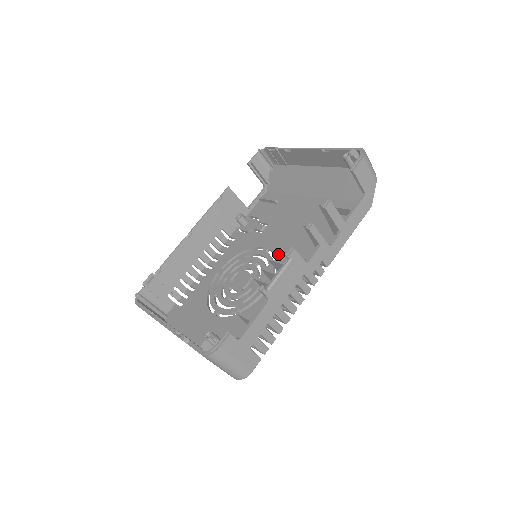
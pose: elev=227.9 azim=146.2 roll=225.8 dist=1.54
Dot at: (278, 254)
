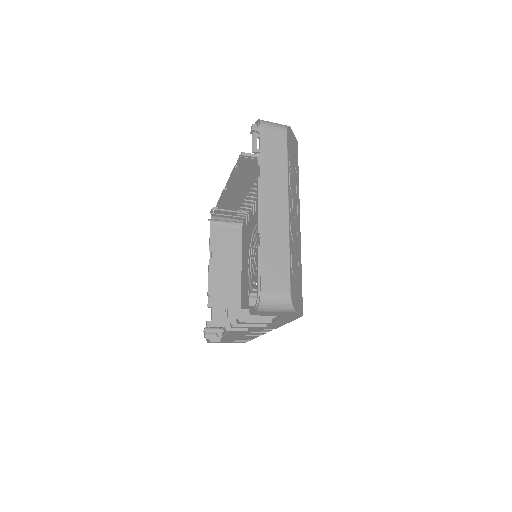
Dot at: occluded
